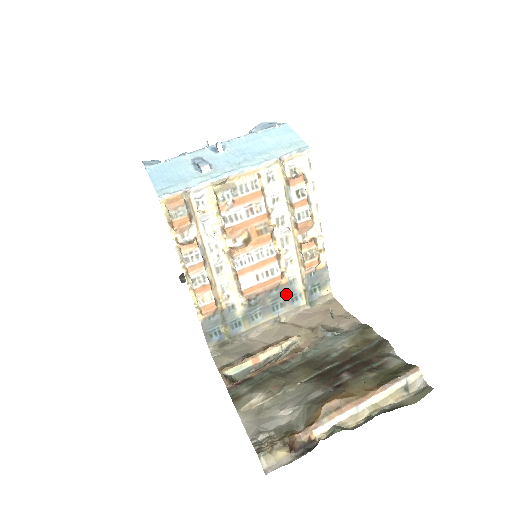
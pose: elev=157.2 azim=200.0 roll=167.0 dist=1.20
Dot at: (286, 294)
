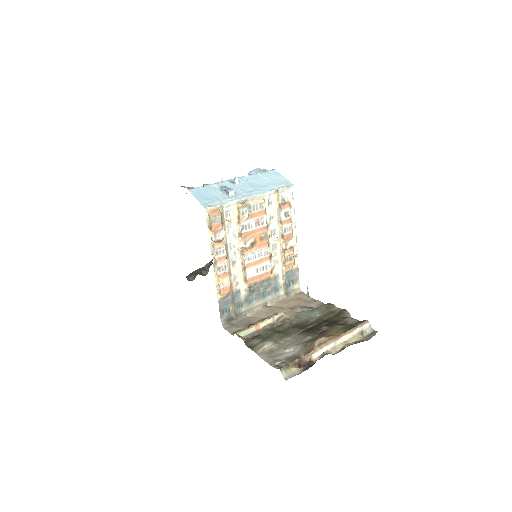
Dot at: (272, 286)
